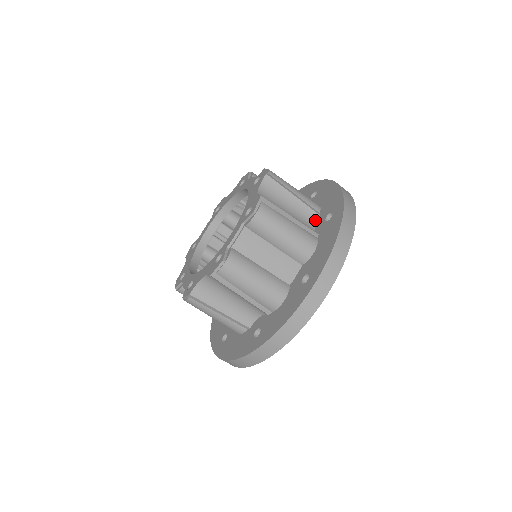
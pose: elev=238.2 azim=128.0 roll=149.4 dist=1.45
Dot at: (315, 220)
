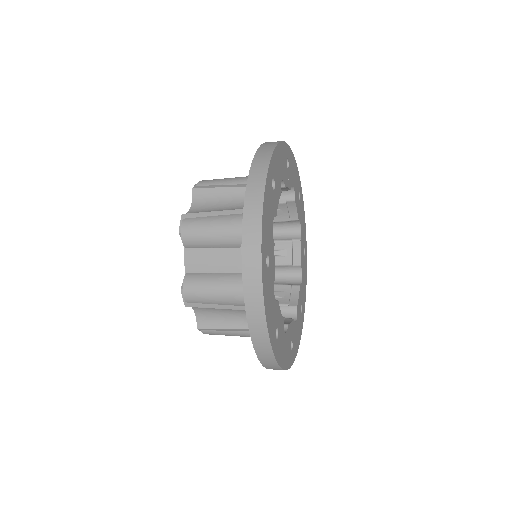
Dot at: occluded
